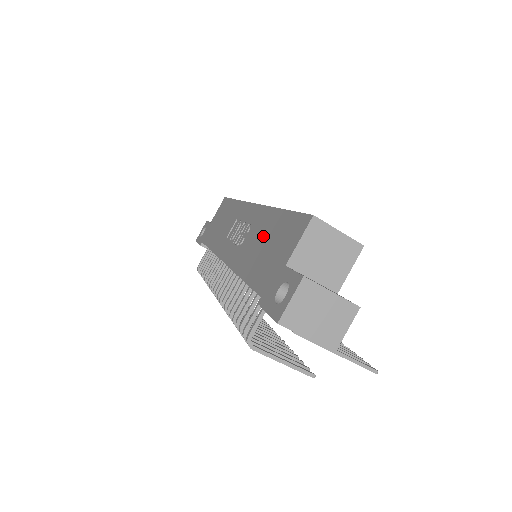
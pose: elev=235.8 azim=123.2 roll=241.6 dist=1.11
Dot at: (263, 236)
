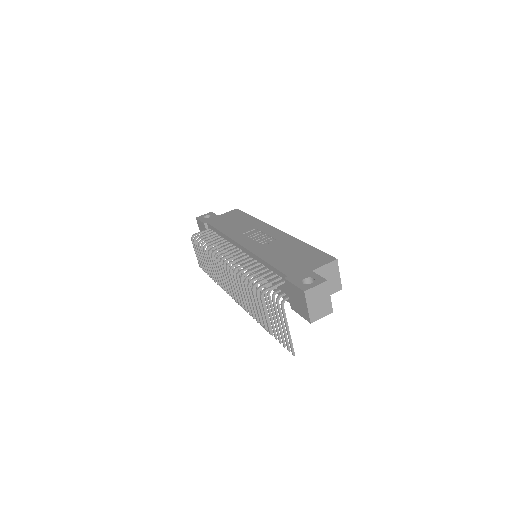
Dot at: (289, 250)
